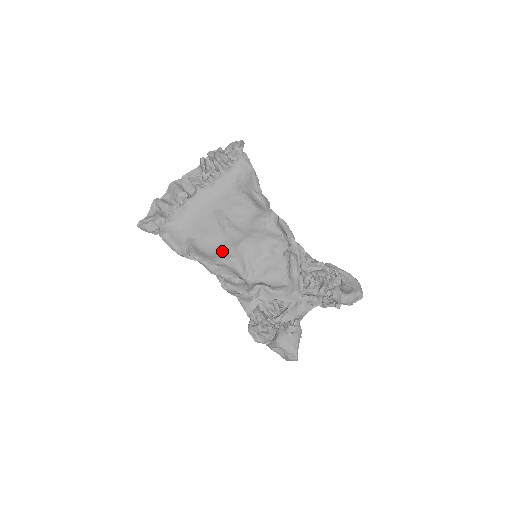
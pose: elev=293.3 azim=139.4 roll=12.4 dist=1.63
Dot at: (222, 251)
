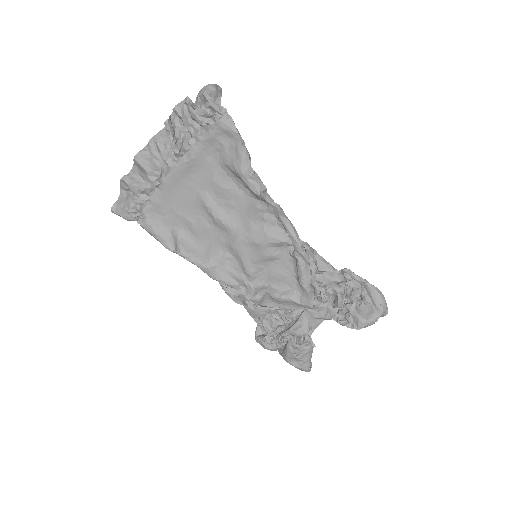
Dot at: (215, 247)
